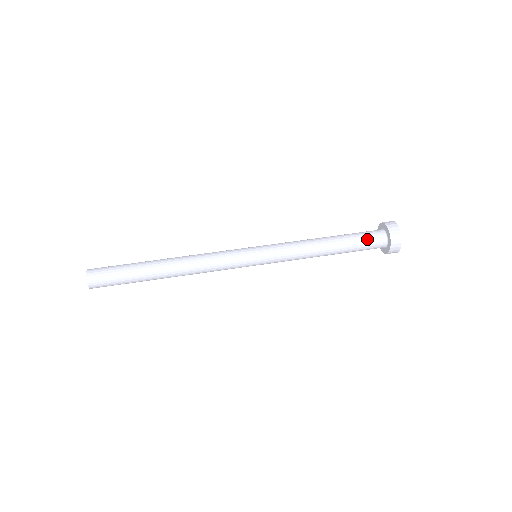
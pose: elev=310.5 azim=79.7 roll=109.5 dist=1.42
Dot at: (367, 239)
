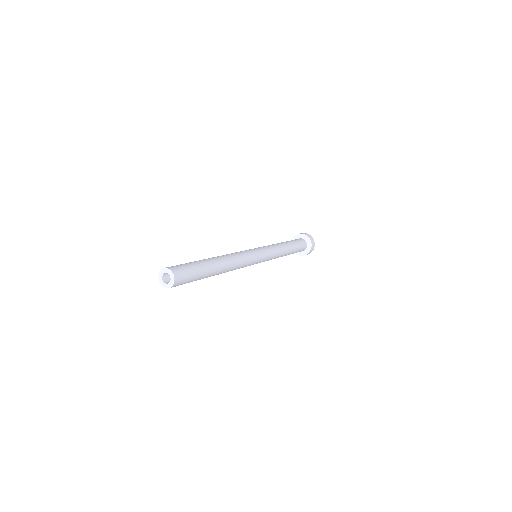
Dot at: occluded
